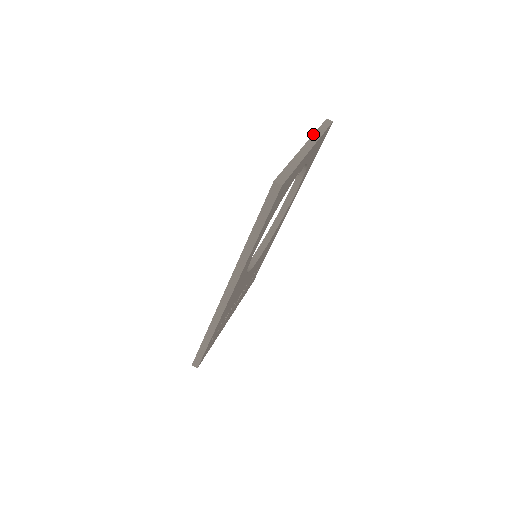
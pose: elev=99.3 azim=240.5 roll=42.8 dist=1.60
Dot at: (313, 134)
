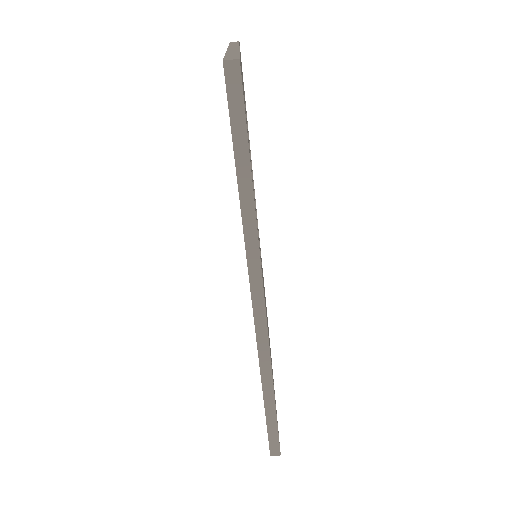
Dot at: (228, 46)
